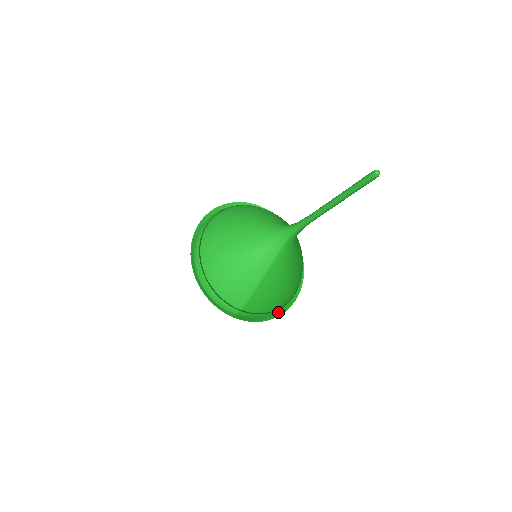
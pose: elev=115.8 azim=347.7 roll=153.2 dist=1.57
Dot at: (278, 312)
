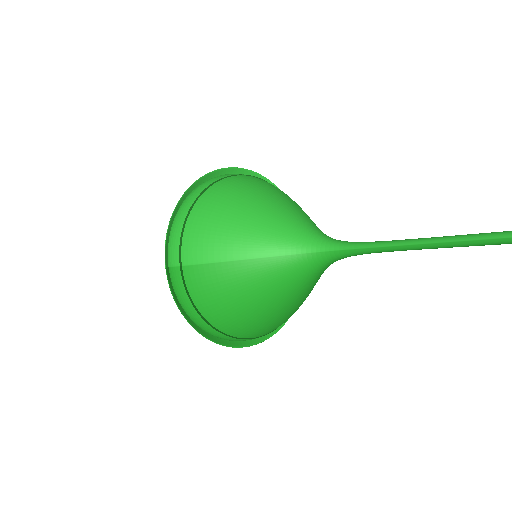
Dot at: (201, 329)
